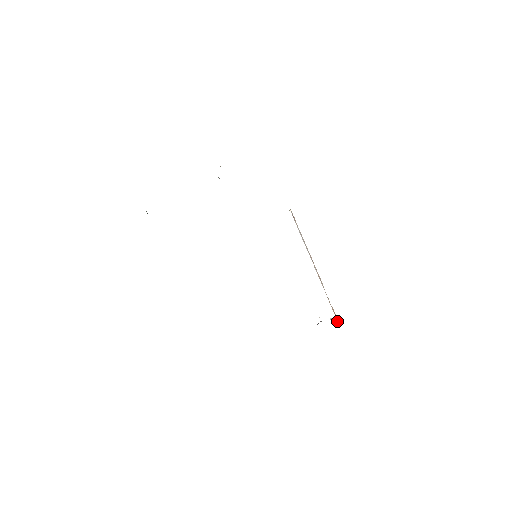
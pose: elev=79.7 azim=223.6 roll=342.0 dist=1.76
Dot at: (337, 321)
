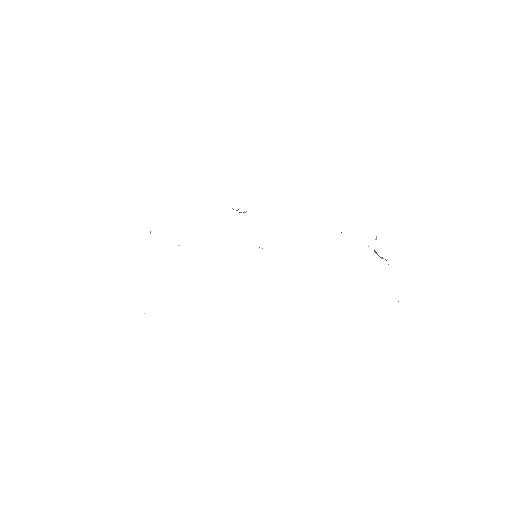
Dot at: occluded
